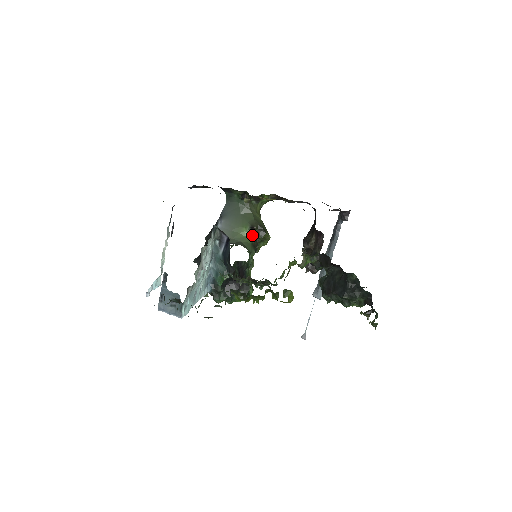
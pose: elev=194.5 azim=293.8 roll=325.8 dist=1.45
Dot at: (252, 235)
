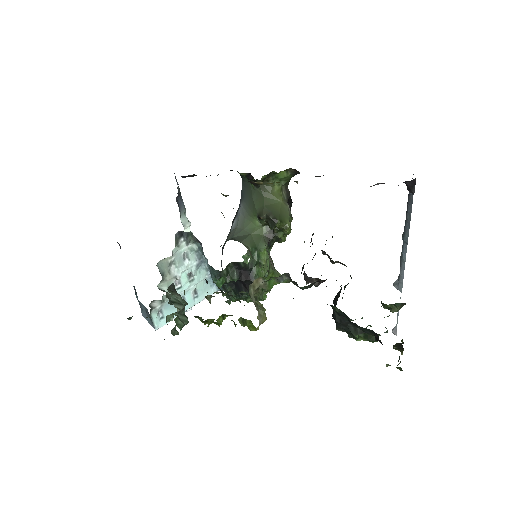
Dot at: (265, 224)
